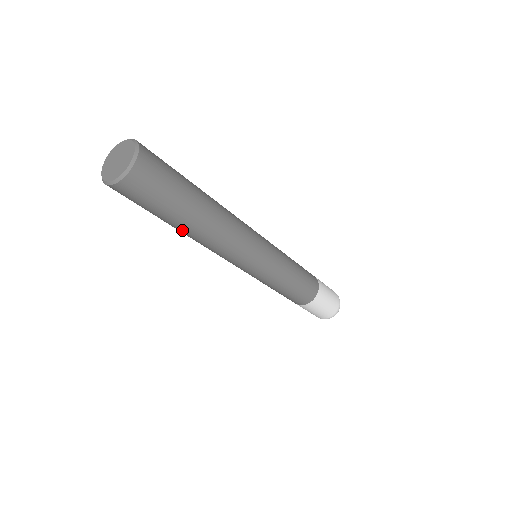
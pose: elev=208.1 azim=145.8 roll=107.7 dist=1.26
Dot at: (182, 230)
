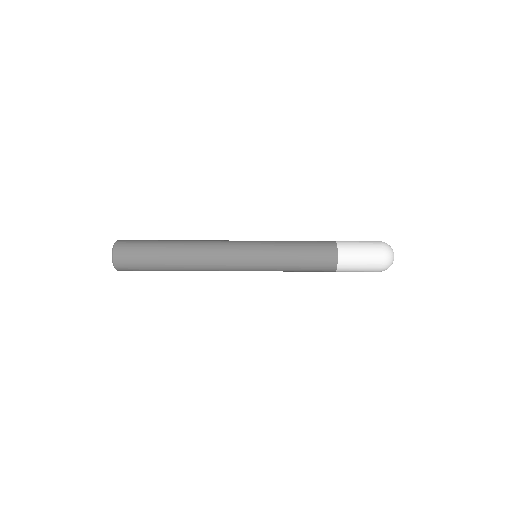
Dot at: (174, 256)
